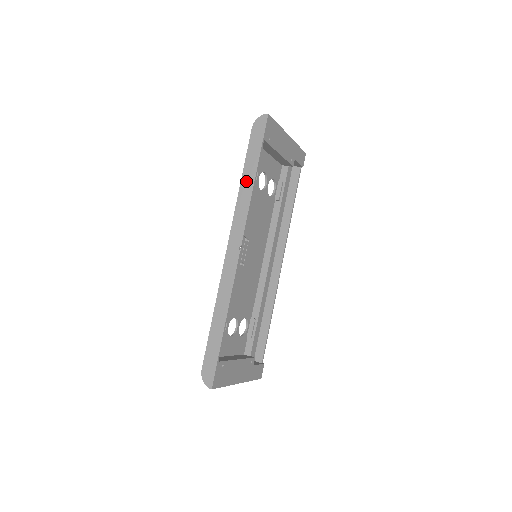
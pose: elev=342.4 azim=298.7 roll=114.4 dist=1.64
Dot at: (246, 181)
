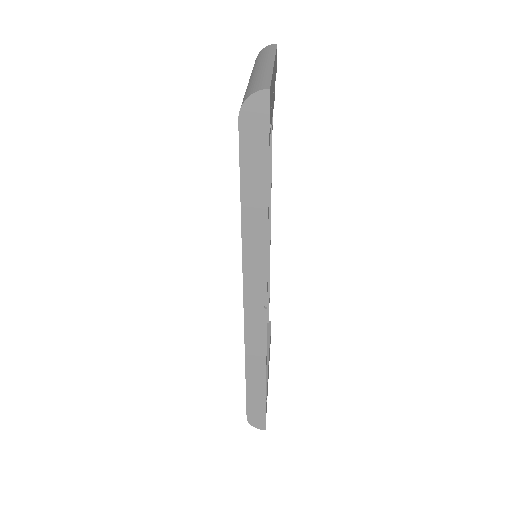
Dot at: (252, 217)
